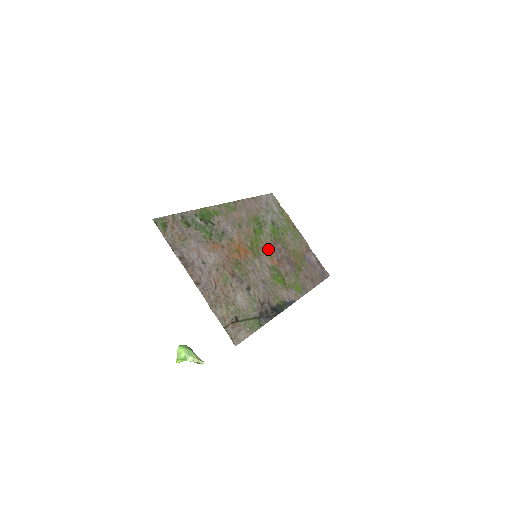
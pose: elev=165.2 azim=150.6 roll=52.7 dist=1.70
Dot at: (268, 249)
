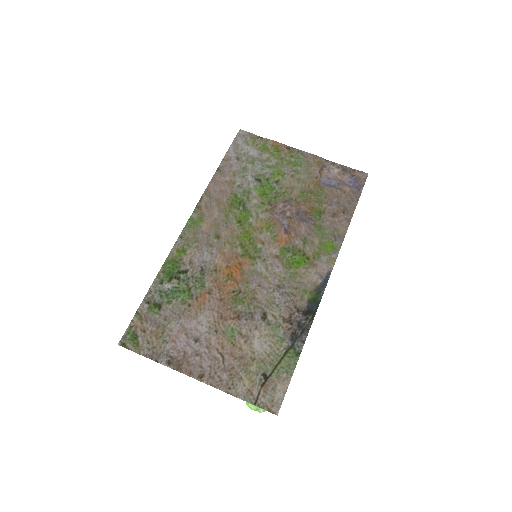
Dot at: (266, 230)
